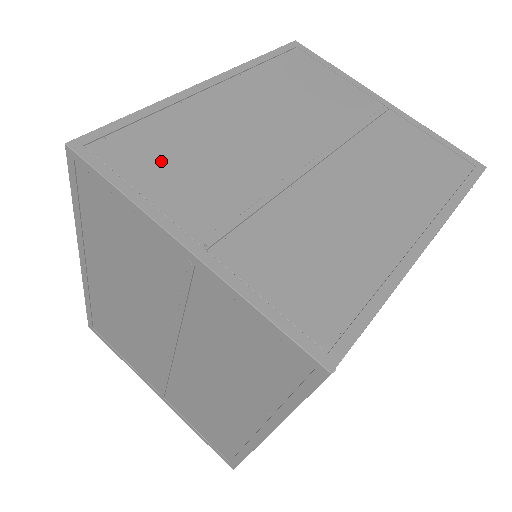
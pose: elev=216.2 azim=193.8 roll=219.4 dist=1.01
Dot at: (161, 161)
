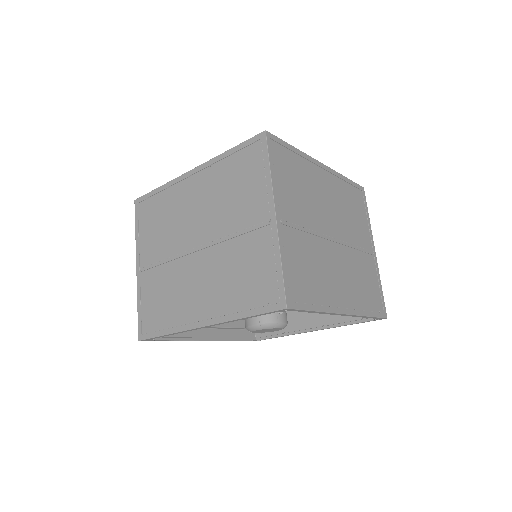
Dot at: (151, 221)
